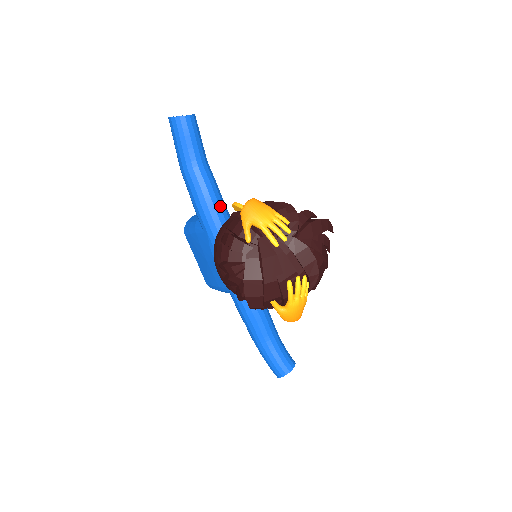
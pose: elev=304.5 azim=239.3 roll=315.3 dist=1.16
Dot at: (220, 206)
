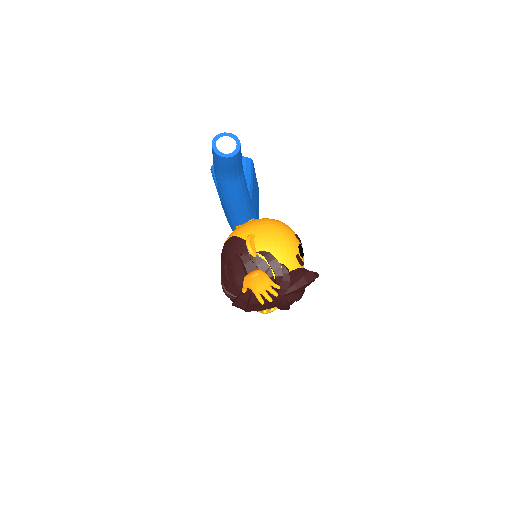
Dot at: (242, 204)
